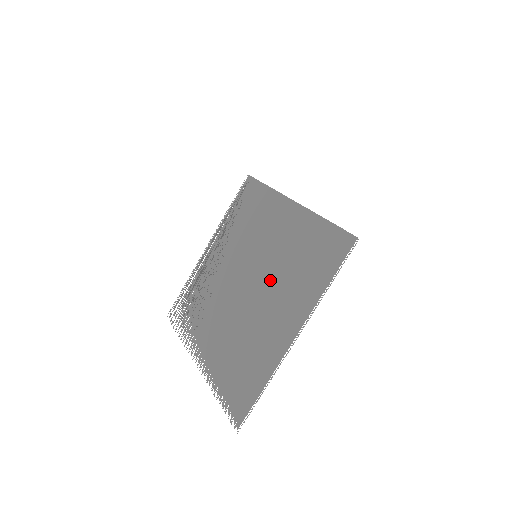
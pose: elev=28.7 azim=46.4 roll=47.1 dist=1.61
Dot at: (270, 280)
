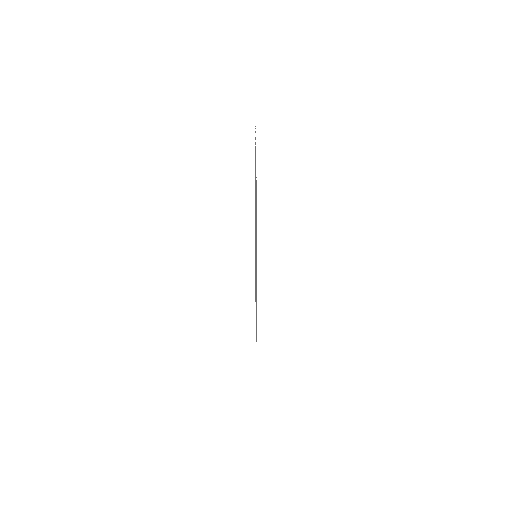
Dot at: occluded
